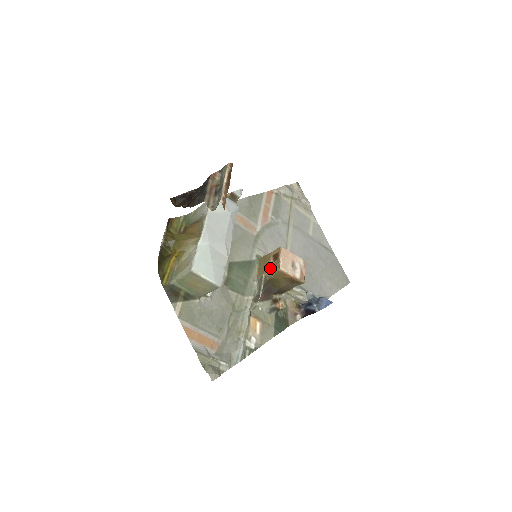
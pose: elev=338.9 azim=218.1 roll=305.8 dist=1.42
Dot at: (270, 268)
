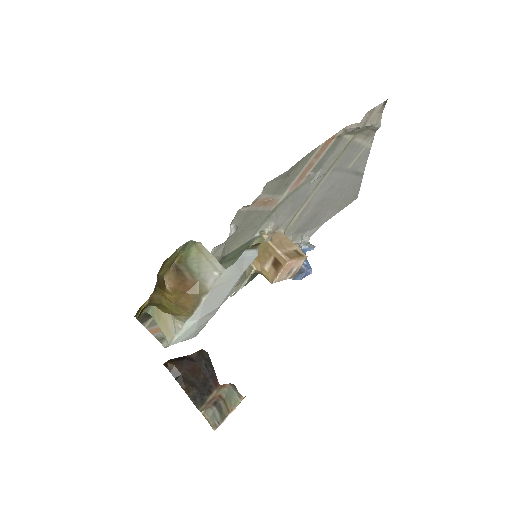
Dot at: (264, 269)
